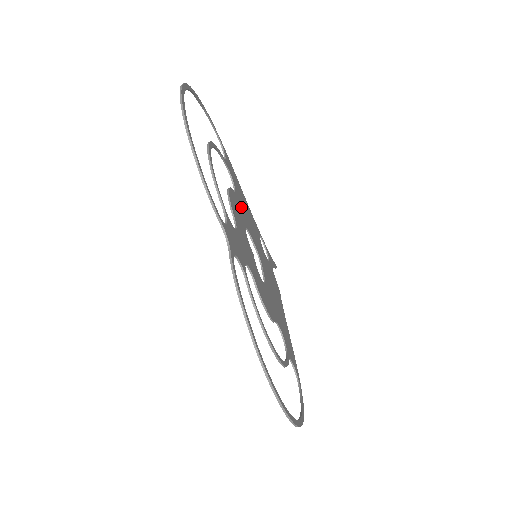
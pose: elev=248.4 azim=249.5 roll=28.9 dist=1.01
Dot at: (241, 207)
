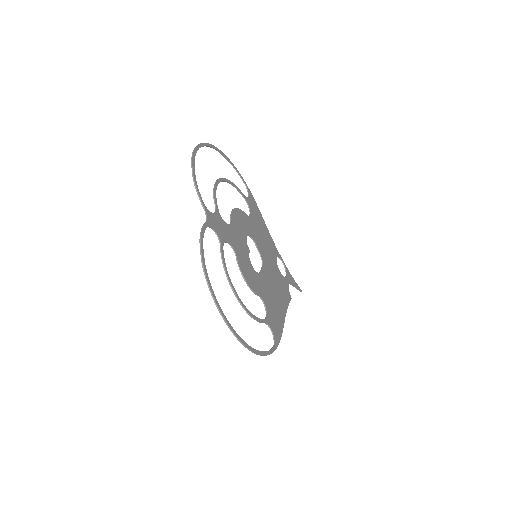
Dot at: (252, 226)
